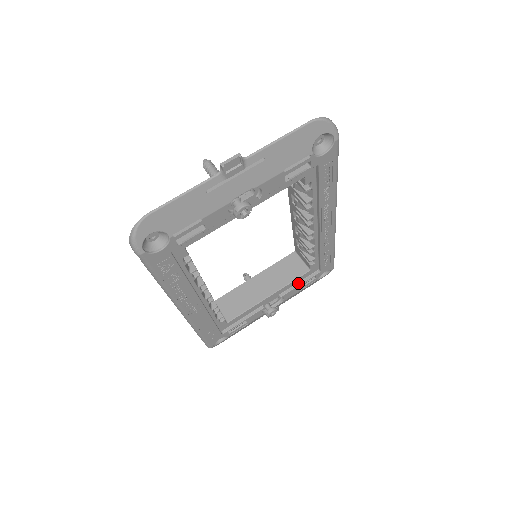
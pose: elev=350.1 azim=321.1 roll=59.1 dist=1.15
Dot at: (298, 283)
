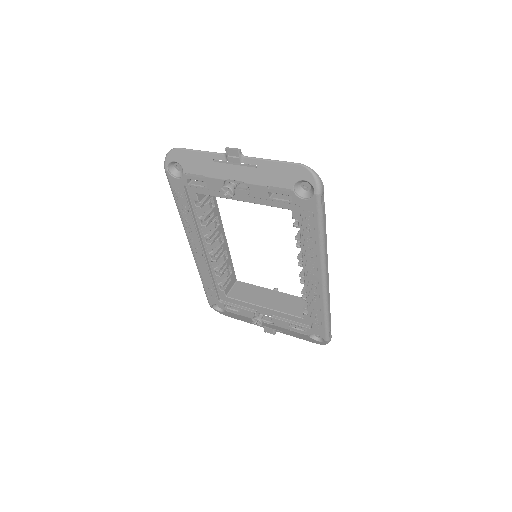
Dot at: (291, 321)
